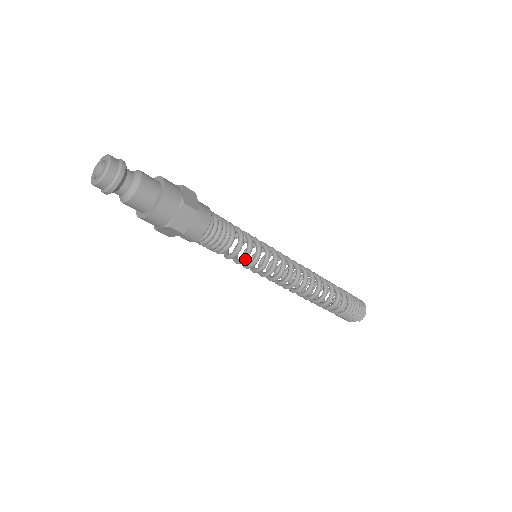
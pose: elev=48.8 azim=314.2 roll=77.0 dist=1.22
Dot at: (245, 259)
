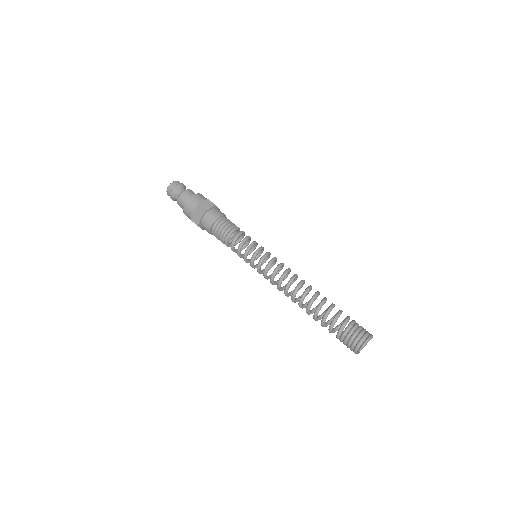
Dot at: (237, 252)
